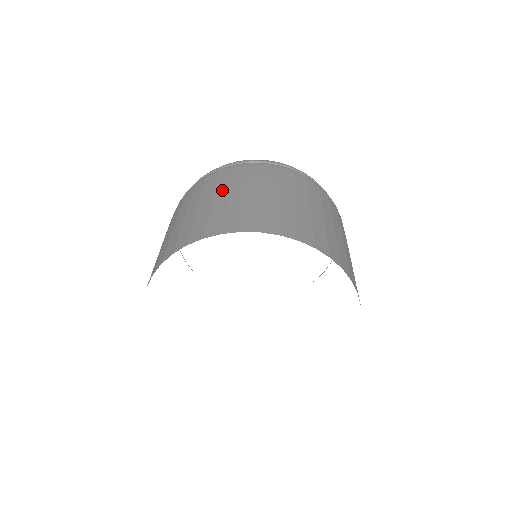
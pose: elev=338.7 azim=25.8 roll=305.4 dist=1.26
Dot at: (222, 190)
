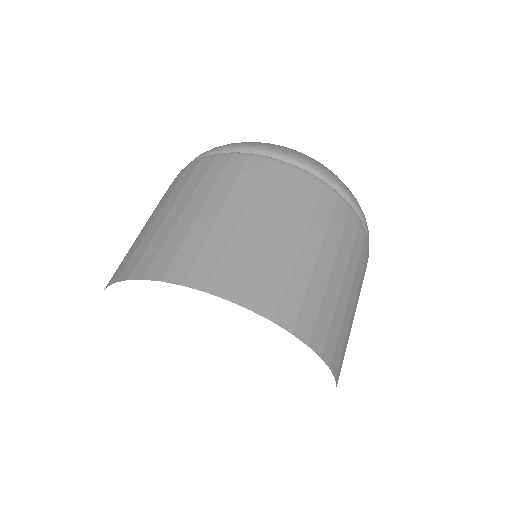
Dot at: (199, 198)
